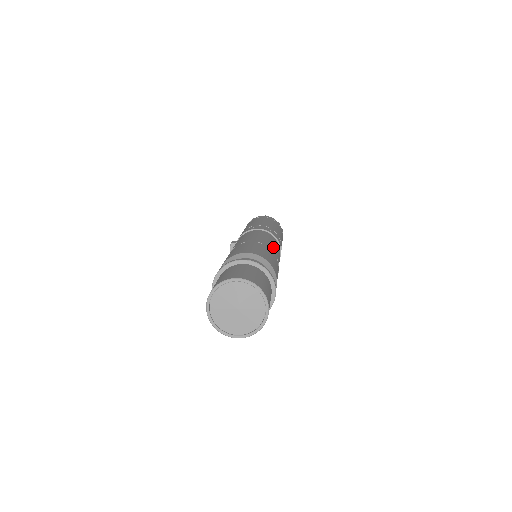
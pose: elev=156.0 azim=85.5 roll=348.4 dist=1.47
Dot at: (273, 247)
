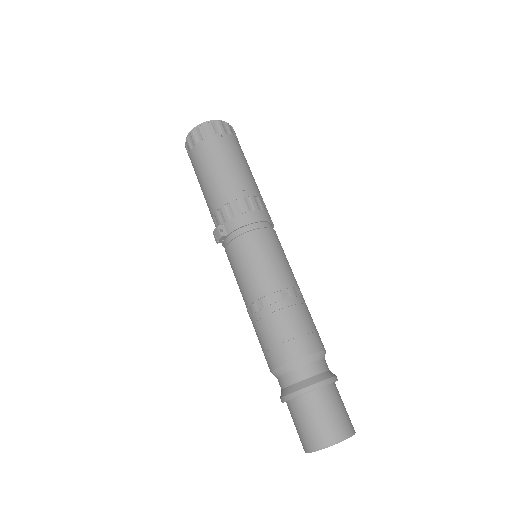
Dot at: occluded
